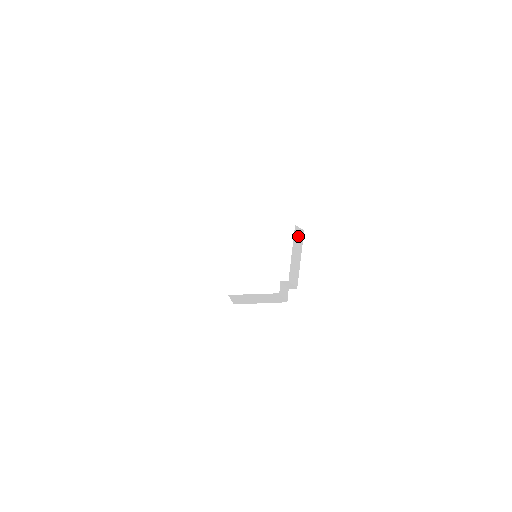
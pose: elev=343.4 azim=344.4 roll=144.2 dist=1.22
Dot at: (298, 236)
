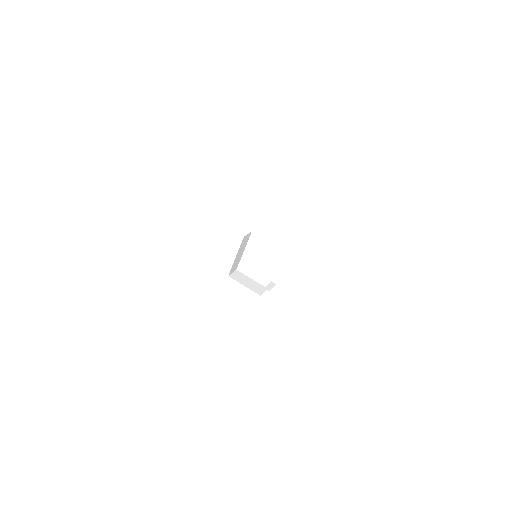
Dot at: occluded
